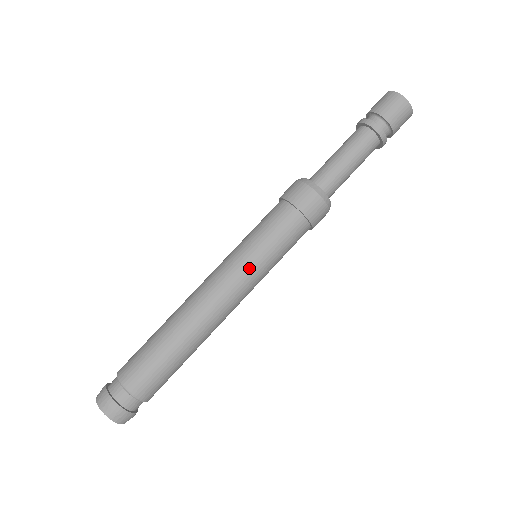
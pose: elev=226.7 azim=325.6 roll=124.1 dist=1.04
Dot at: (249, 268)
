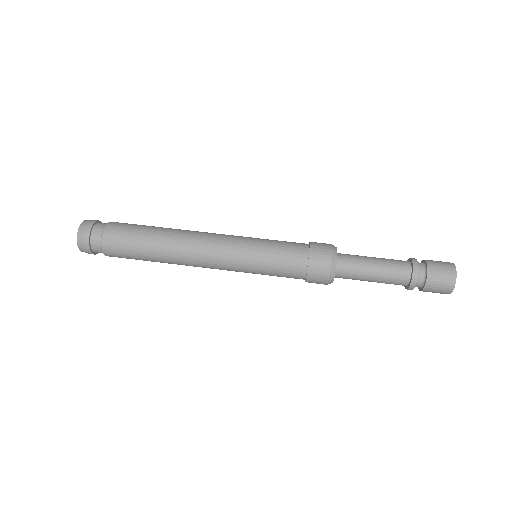
Dot at: (241, 268)
